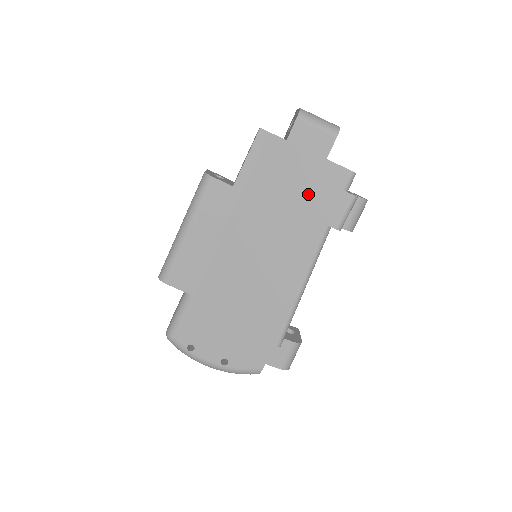
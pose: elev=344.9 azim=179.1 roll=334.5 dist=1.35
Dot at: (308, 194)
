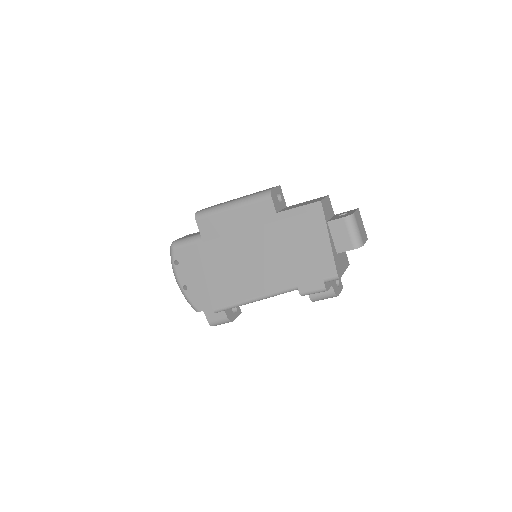
Dot at: (306, 261)
